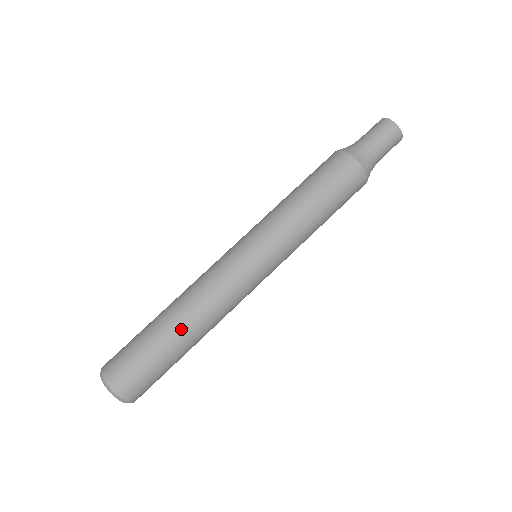
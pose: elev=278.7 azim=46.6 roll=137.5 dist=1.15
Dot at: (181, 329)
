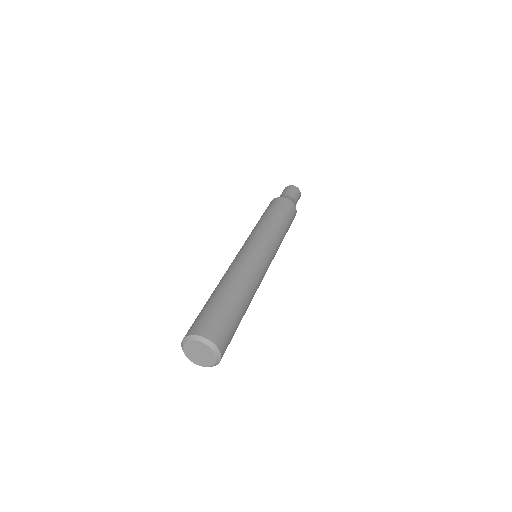
Dot at: (240, 292)
